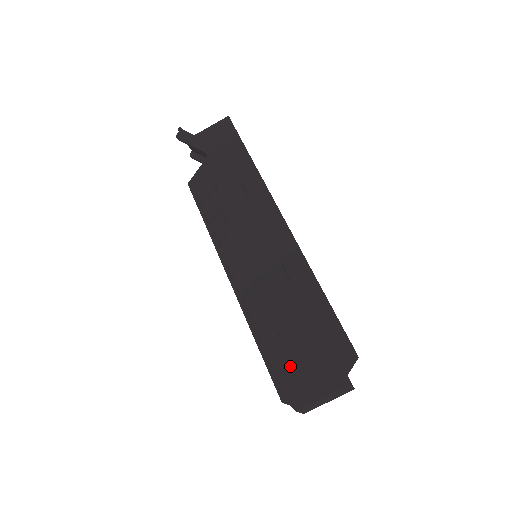
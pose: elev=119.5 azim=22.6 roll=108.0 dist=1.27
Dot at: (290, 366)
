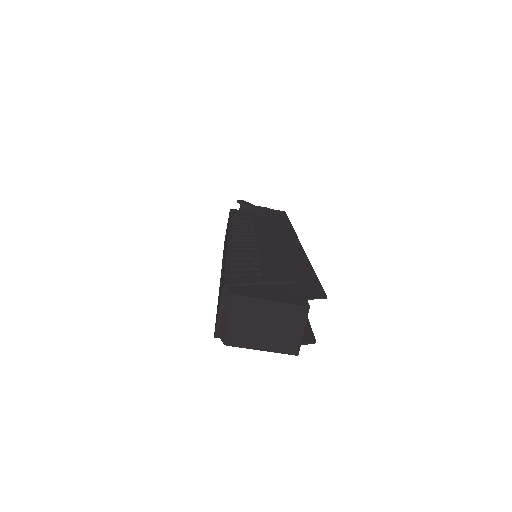
Dot at: (251, 276)
